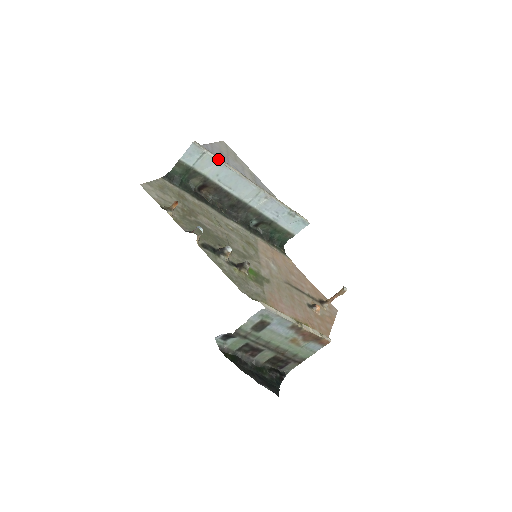
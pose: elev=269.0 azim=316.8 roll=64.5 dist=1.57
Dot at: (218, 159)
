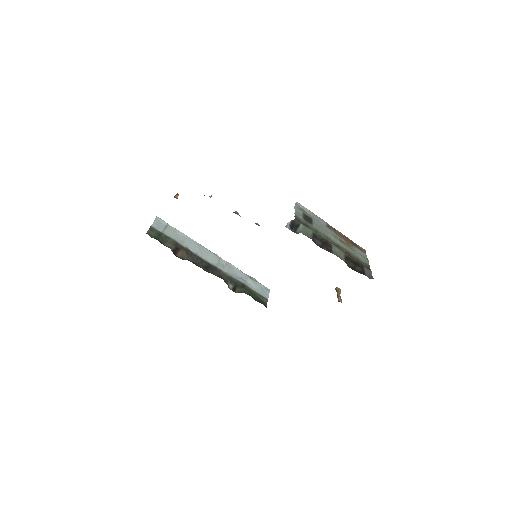
Dot at: (179, 231)
